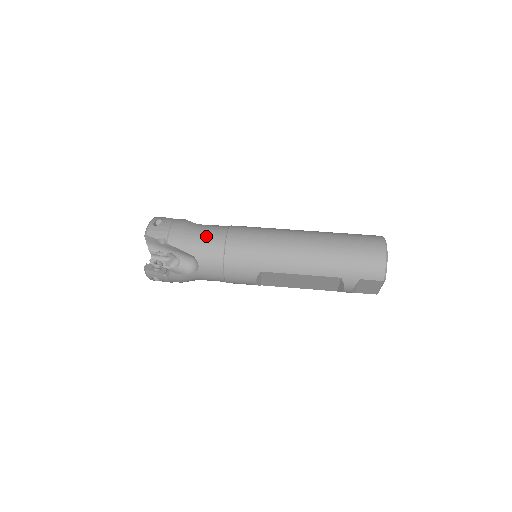
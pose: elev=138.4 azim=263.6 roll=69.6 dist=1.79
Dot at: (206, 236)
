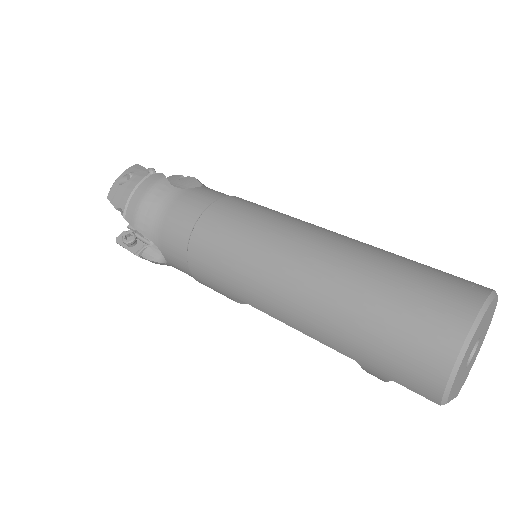
Dot at: (172, 217)
